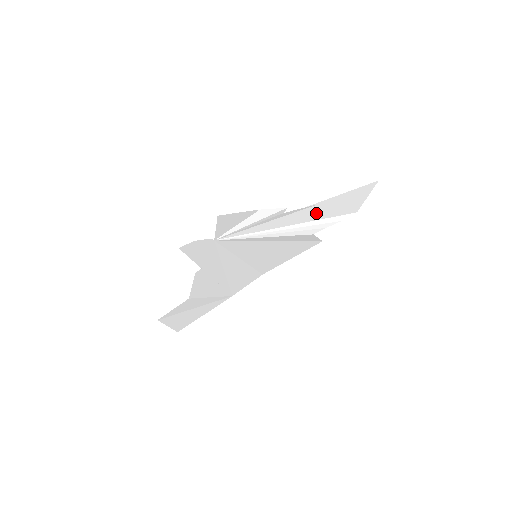
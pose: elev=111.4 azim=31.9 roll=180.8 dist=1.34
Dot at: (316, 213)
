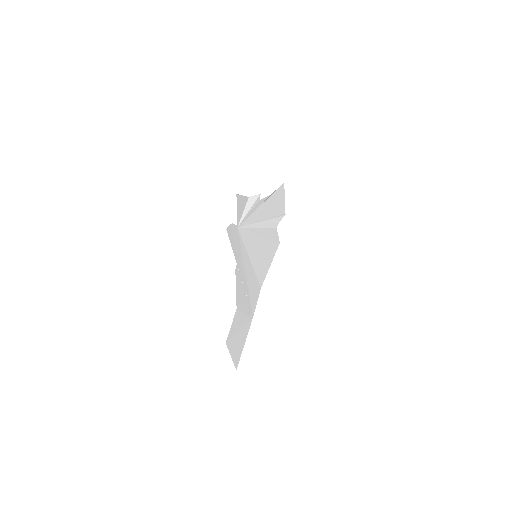
Dot at: (270, 210)
